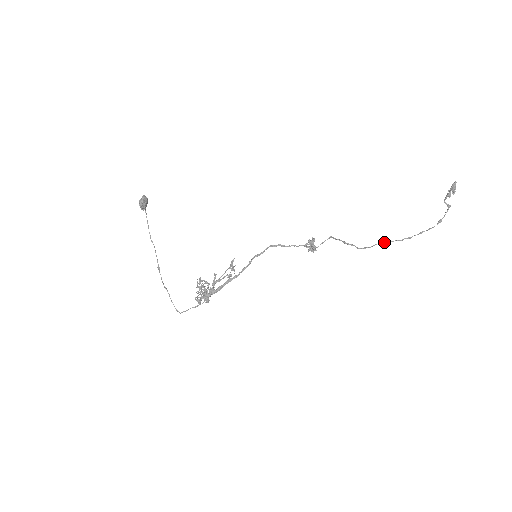
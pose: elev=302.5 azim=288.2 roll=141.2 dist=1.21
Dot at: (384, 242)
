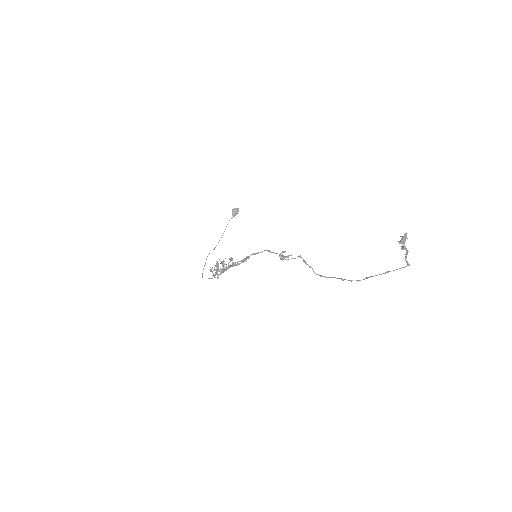
Dot at: (339, 278)
